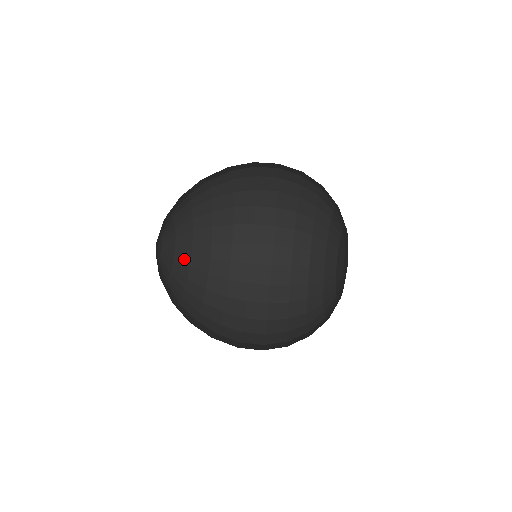
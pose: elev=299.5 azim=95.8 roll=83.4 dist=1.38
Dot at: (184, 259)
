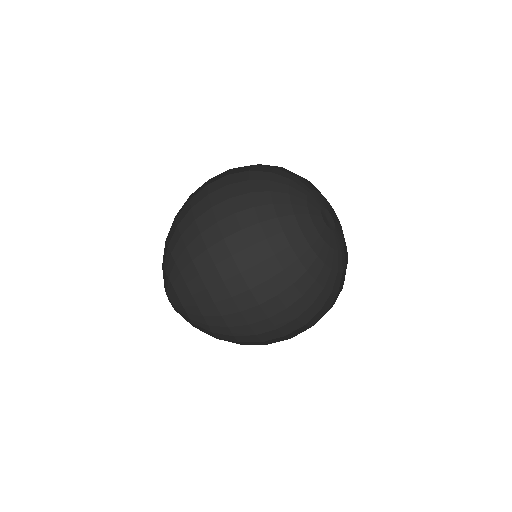
Dot at: (202, 326)
